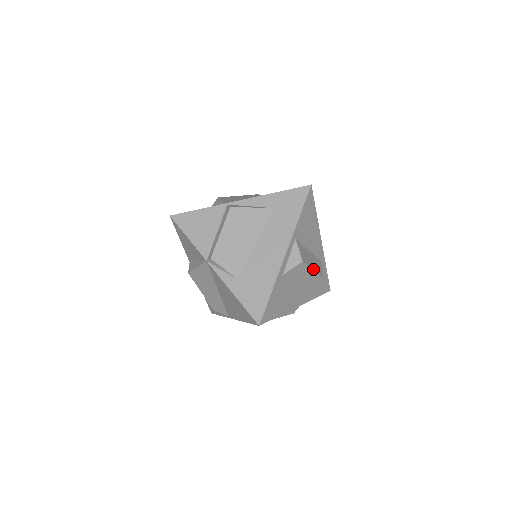
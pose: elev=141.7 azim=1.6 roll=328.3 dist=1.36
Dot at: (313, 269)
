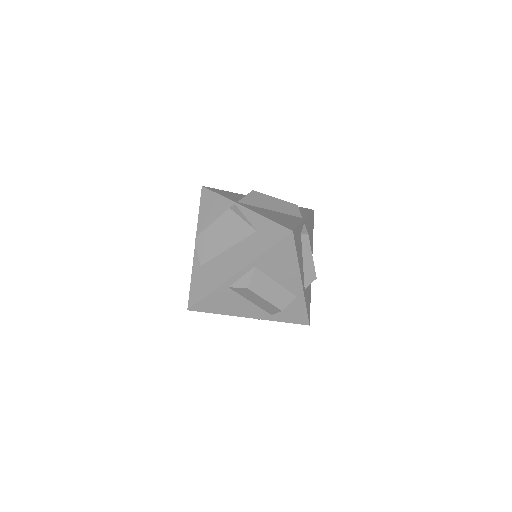
Dot at: (266, 299)
